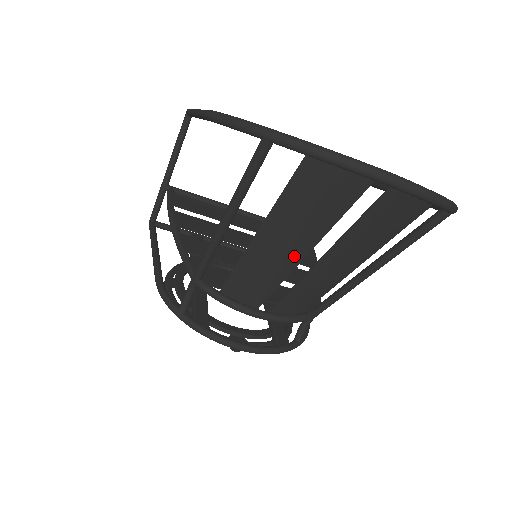
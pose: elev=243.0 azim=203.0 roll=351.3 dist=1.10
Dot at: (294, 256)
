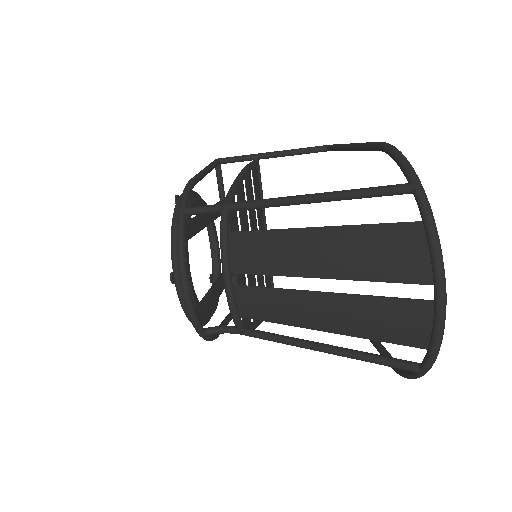
Dot at: (313, 269)
